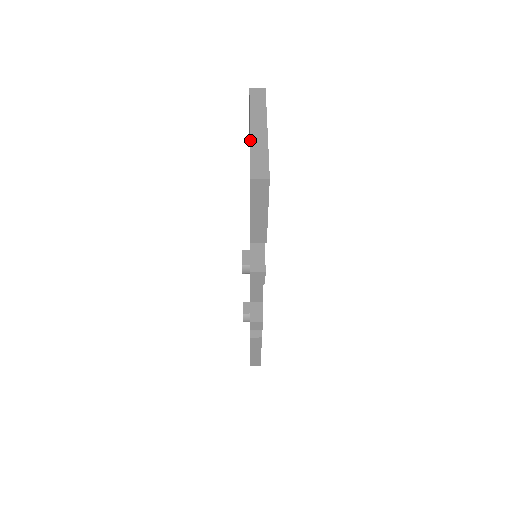
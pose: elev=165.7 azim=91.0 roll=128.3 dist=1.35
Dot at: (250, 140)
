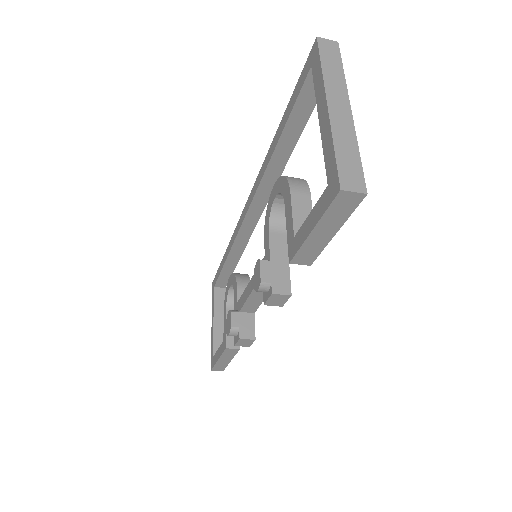
Dot at: (331, 123)
